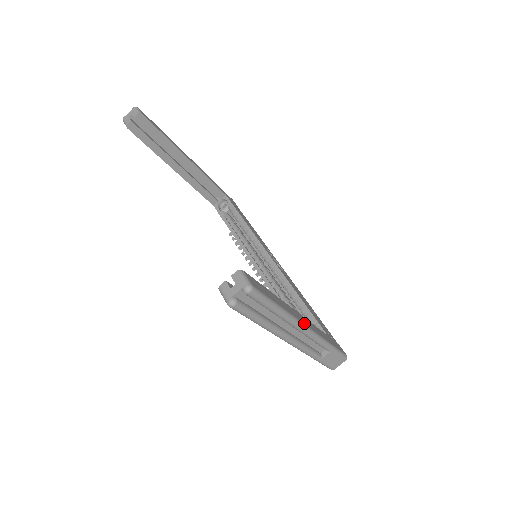
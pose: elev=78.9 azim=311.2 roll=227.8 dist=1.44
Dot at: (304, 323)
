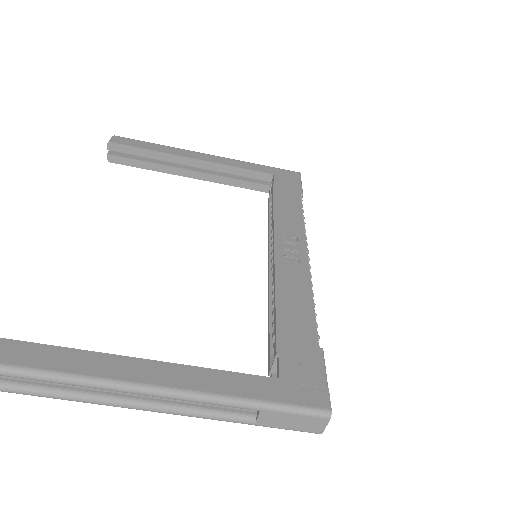
Dot at: (140, 381)
